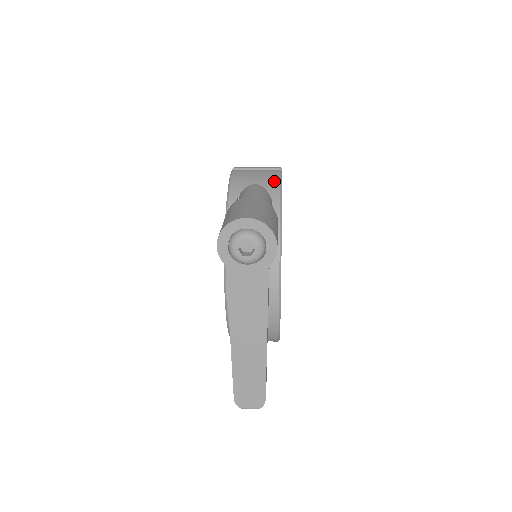
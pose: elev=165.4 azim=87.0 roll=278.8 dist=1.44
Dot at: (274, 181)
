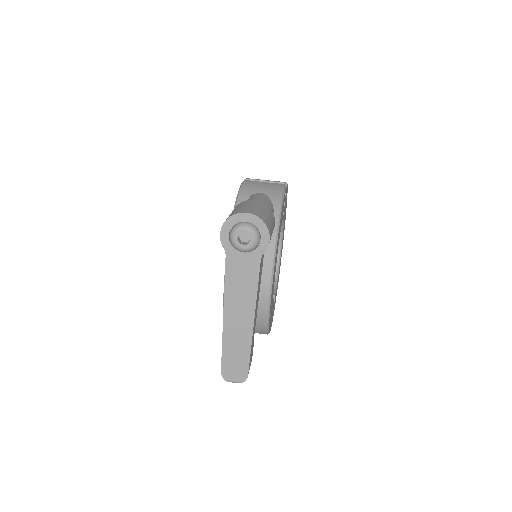
Dot at: (277, 192)
